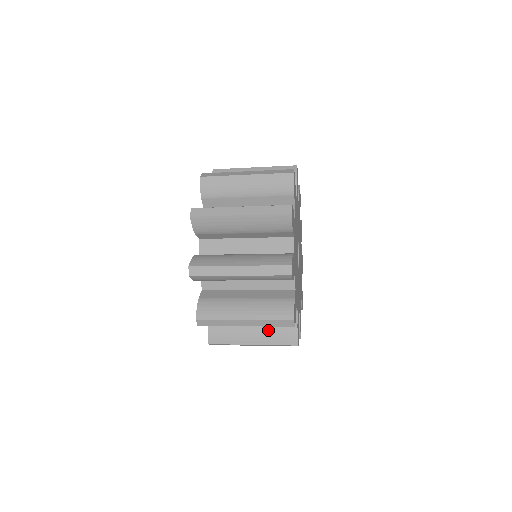
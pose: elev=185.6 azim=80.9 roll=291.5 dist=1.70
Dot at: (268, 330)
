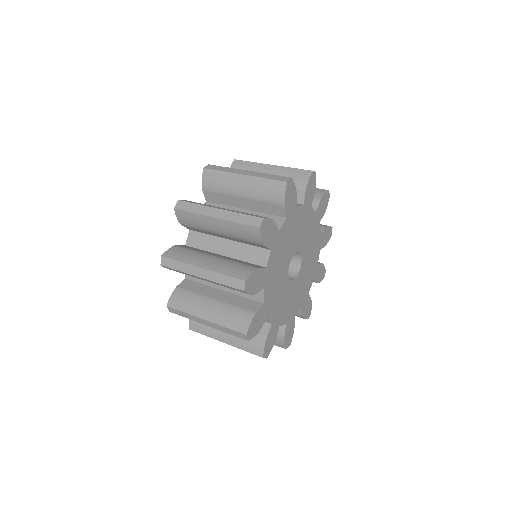
Dot at: occluded
